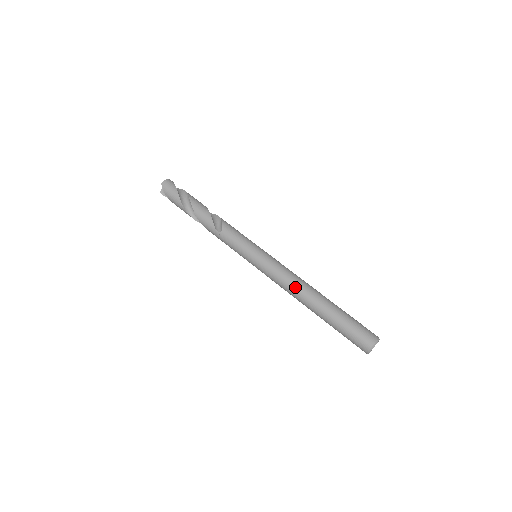
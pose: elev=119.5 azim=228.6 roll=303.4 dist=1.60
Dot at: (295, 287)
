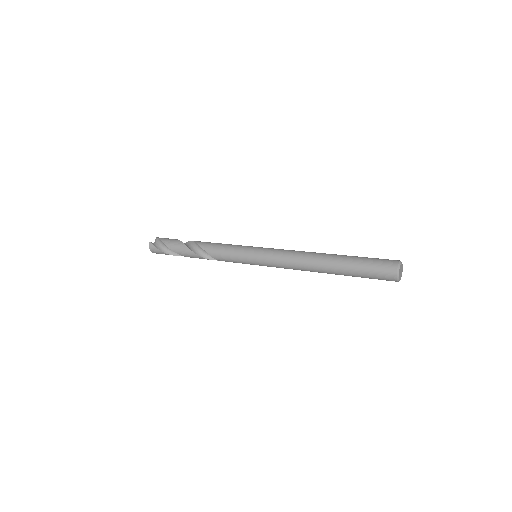
Dot at: occluded
